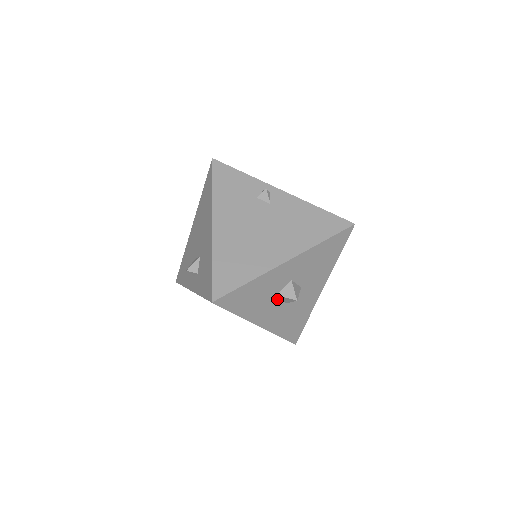
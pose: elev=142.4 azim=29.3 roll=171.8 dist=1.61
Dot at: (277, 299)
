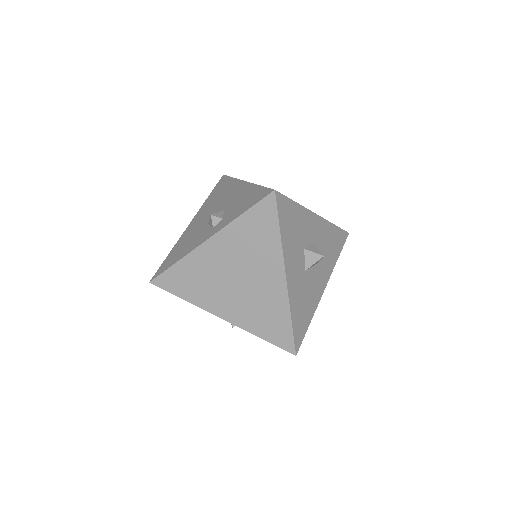
Dot at: (303, 255)
